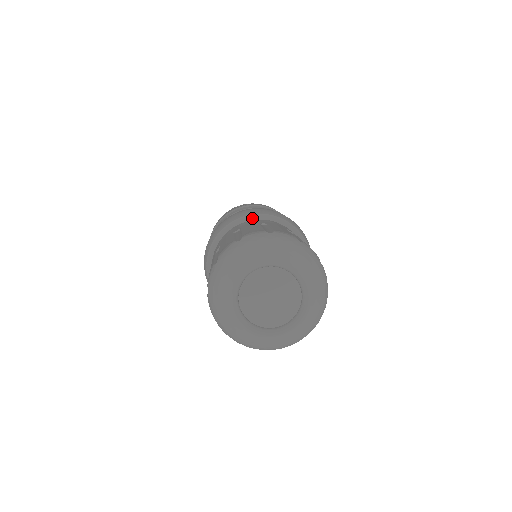
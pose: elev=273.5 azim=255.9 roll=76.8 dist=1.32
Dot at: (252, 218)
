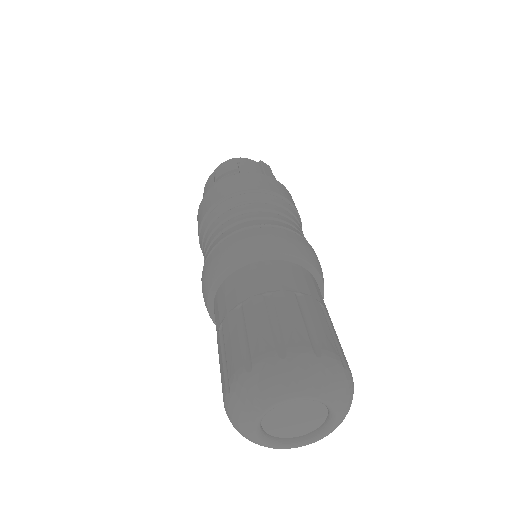
Dot at: (305, 265)
